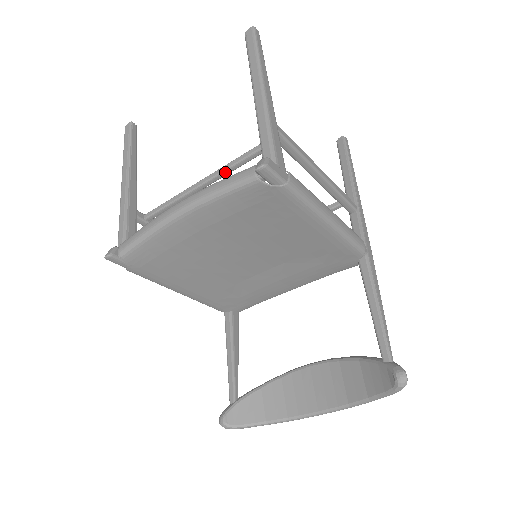
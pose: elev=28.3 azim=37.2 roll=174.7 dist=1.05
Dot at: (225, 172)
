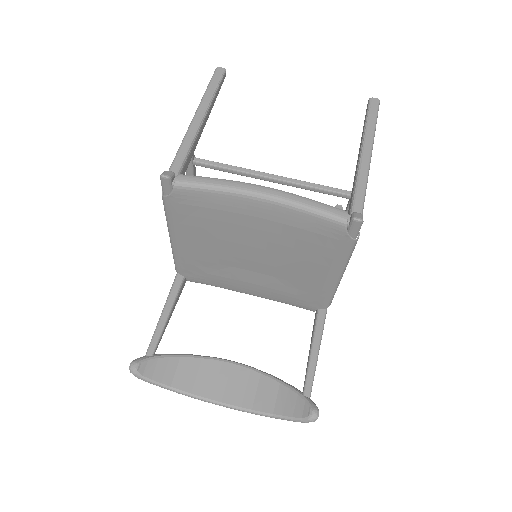
Dot at: (295, 185)
